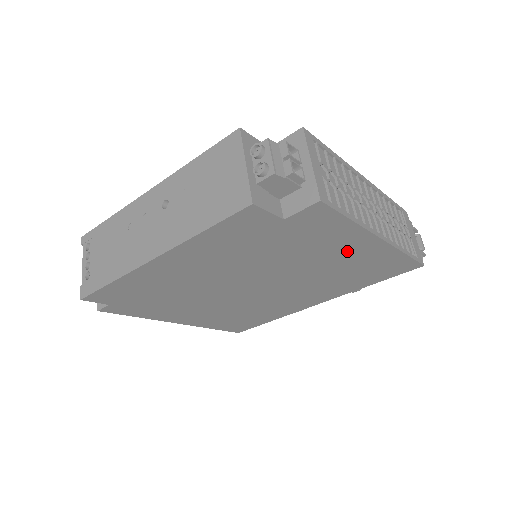
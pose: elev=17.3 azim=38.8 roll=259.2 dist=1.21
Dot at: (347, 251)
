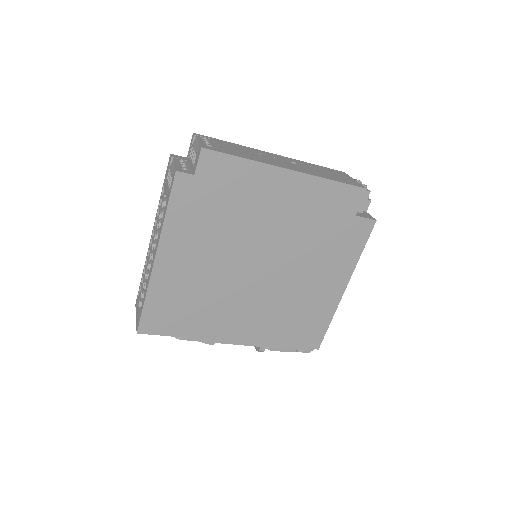
Dot at: (327, 282)
